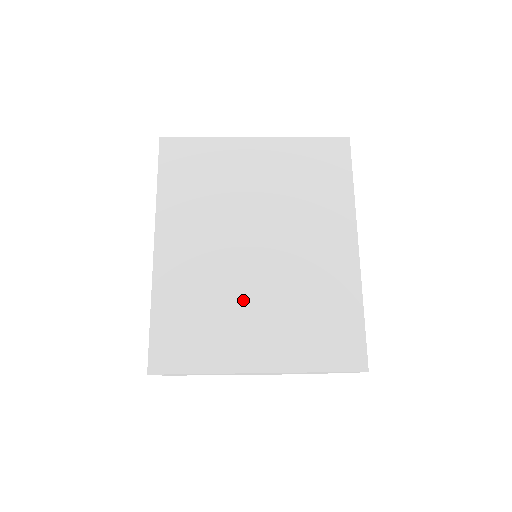
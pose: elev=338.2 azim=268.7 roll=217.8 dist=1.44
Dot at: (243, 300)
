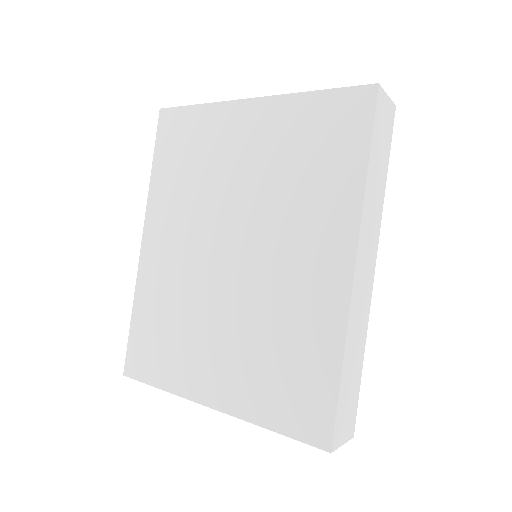
Dot at: (208, 318)
